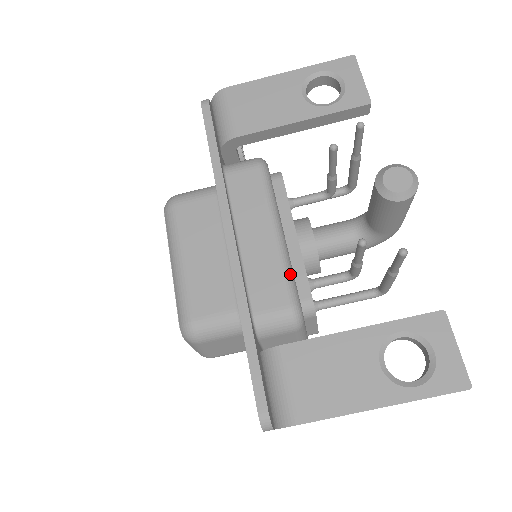
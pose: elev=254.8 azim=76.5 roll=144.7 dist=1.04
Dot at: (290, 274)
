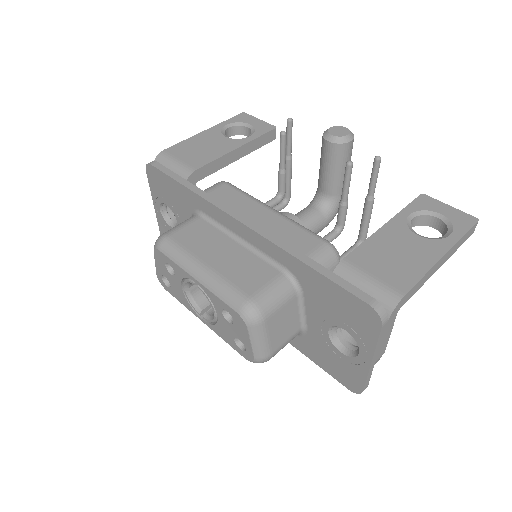
Dot at: occluded
